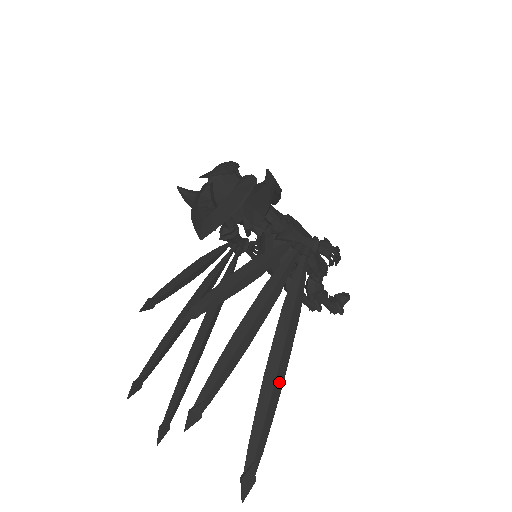
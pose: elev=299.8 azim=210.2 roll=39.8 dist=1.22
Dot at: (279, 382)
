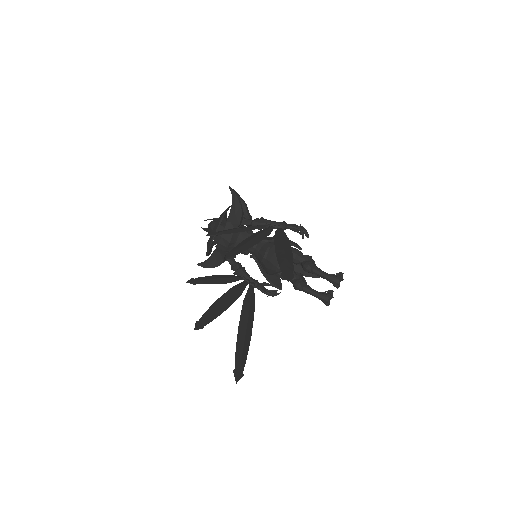
Dot at: (288, 252)
